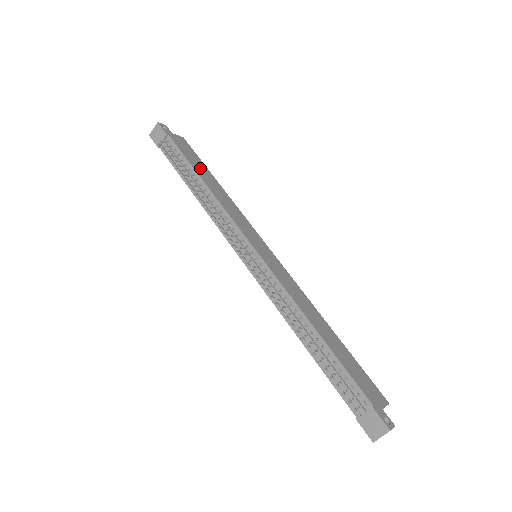
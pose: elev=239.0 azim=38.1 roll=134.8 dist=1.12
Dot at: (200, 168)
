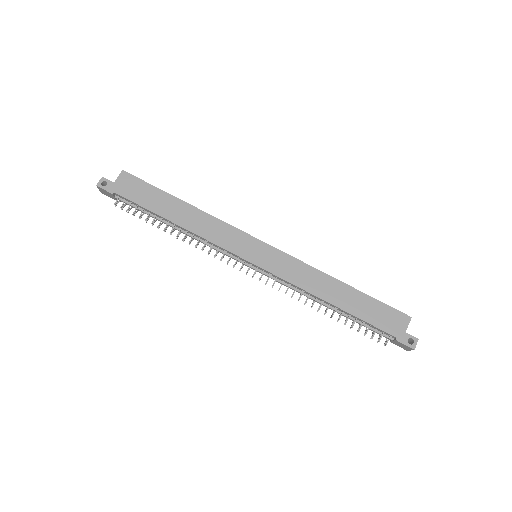
Dot at: (160, 204)
